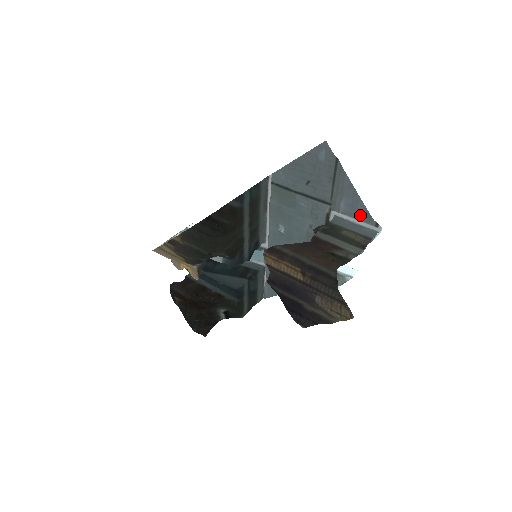
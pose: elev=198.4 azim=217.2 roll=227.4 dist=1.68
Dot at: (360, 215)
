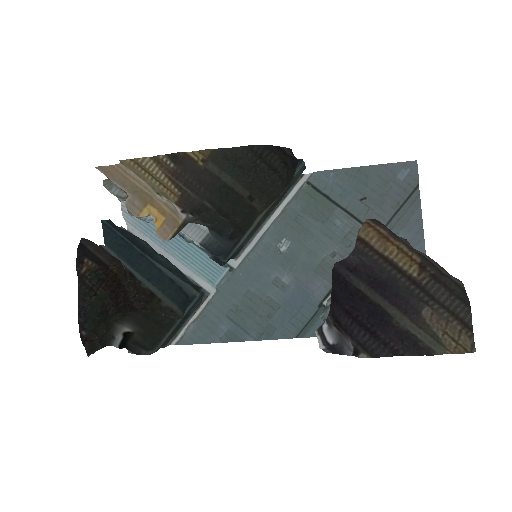
Dot at: occluded
